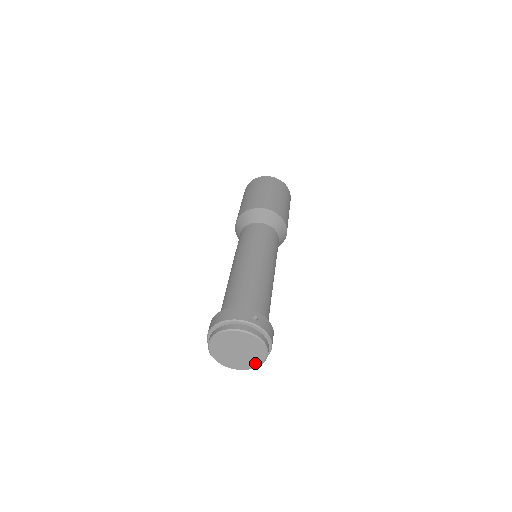
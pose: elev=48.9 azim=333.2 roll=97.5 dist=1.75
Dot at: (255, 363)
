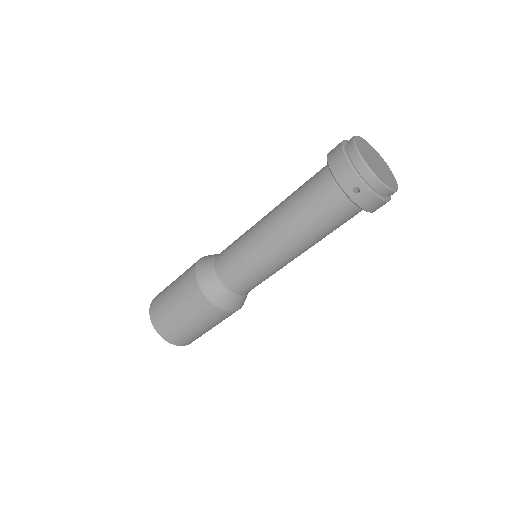
Dot at: (389, 171)
